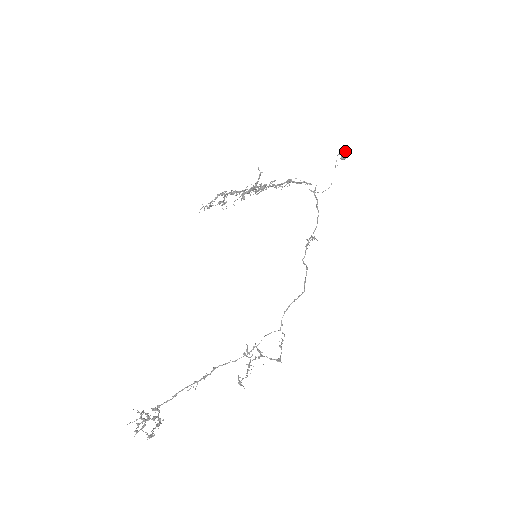
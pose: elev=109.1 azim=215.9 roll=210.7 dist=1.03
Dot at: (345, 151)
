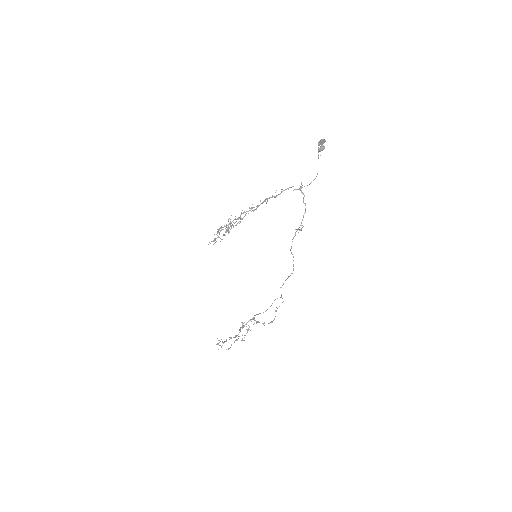
Dot at: (321, 144)
